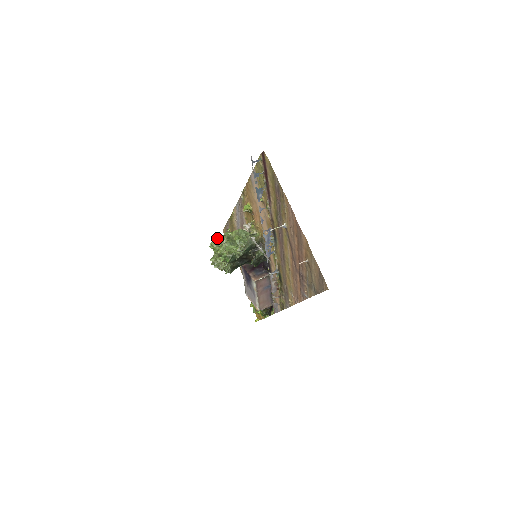
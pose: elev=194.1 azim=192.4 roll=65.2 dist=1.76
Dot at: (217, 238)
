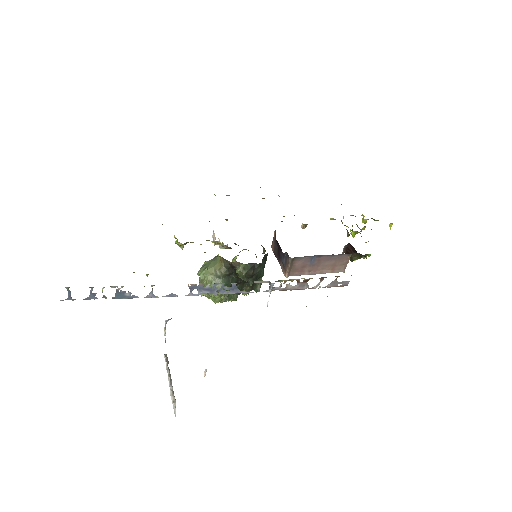
Dot at: occluded
